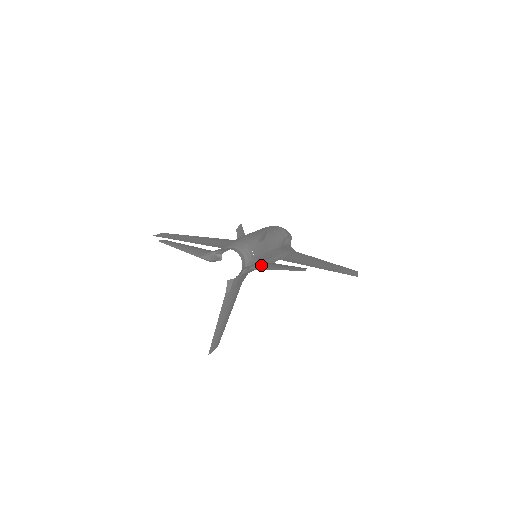
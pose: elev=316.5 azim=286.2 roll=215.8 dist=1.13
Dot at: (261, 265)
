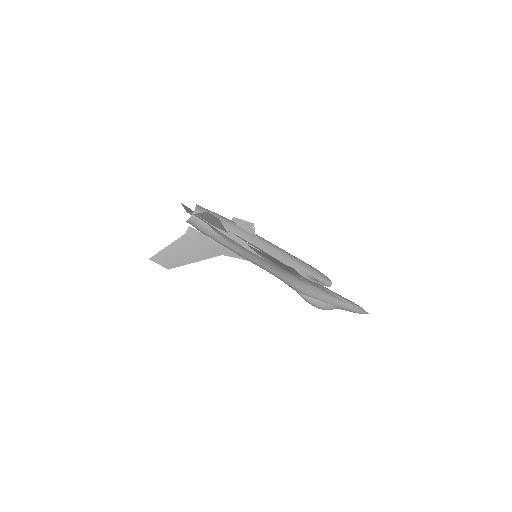
Dot at: occluded
